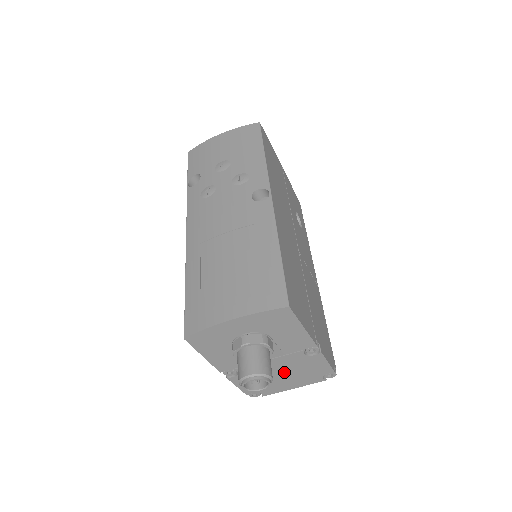
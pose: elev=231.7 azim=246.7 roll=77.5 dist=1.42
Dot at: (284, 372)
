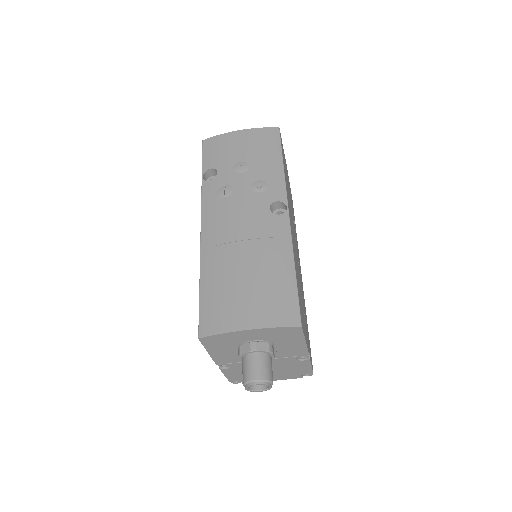
Dot at: occluded
